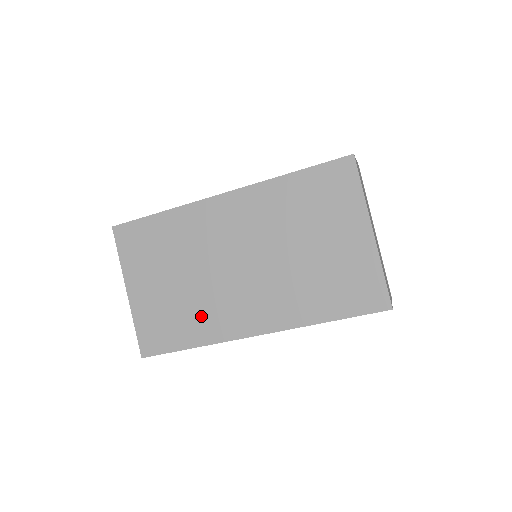
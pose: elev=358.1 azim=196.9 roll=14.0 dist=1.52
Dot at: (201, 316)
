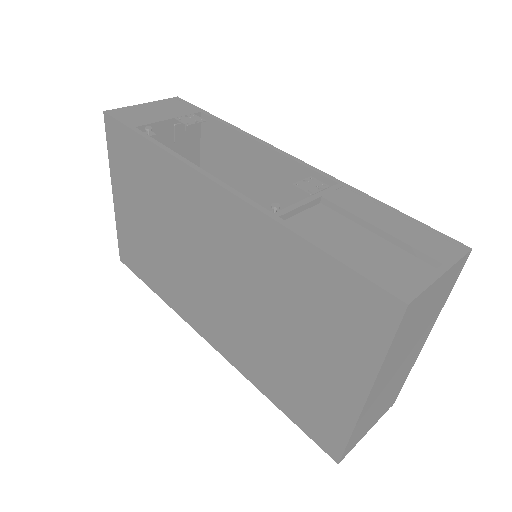
Dot at: (168, 280)
